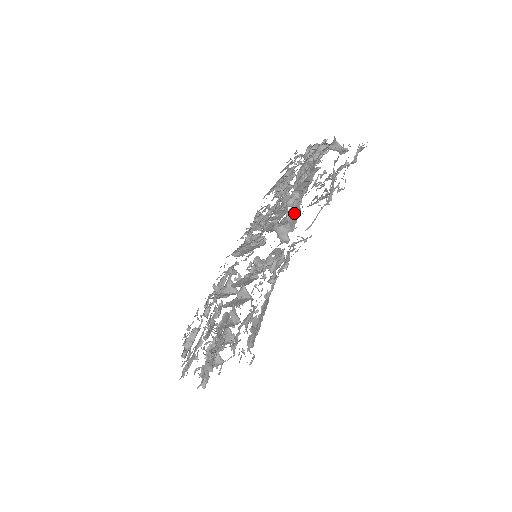
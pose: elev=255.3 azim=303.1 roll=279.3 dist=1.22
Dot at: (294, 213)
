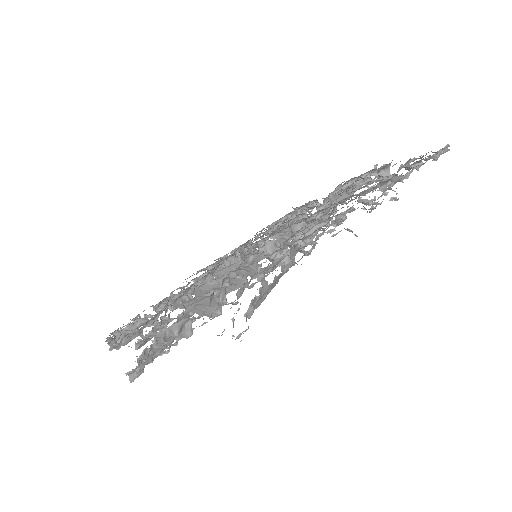
Dot at: occluded
